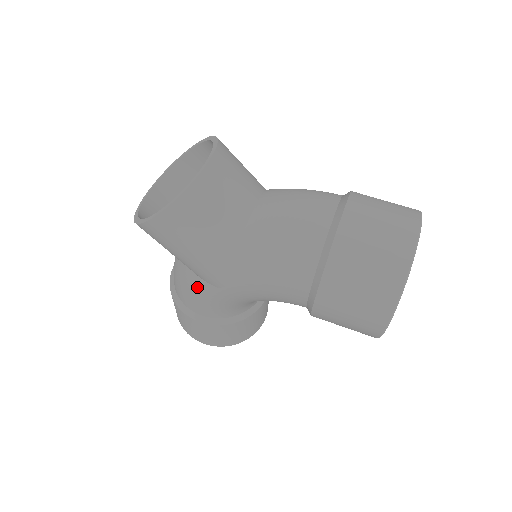
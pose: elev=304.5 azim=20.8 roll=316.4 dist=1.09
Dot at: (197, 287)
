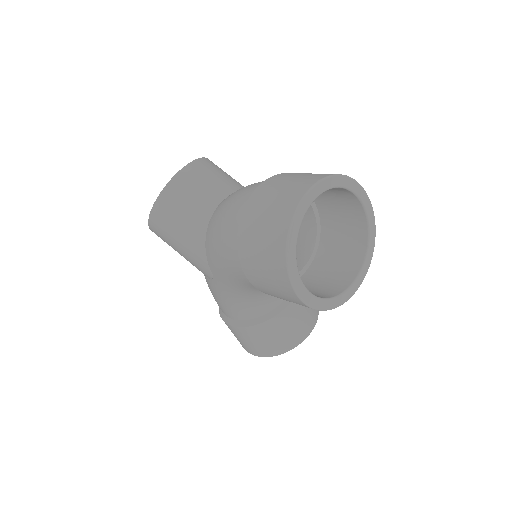
Dot at: (209, 285)
